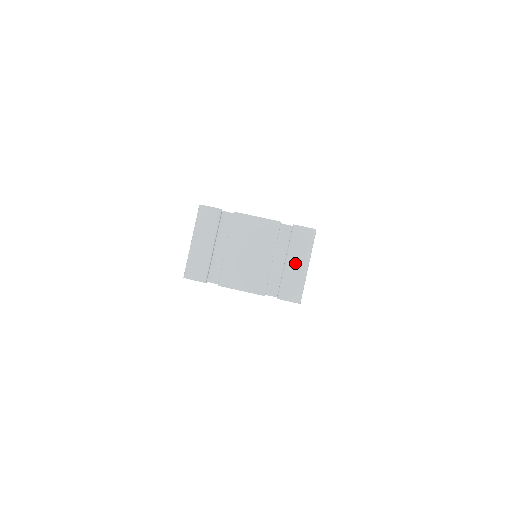
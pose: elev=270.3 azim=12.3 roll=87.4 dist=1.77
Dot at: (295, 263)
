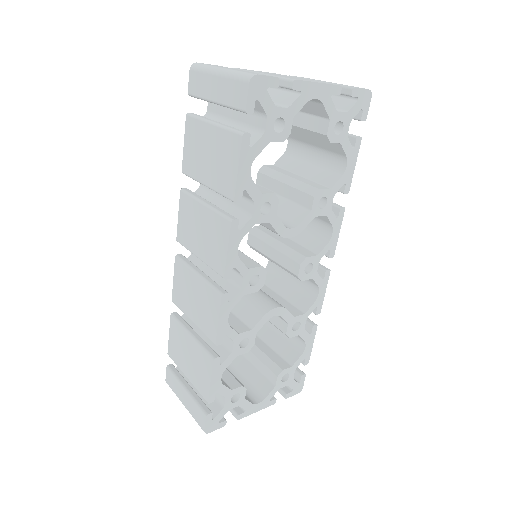
Dot at: occluded
